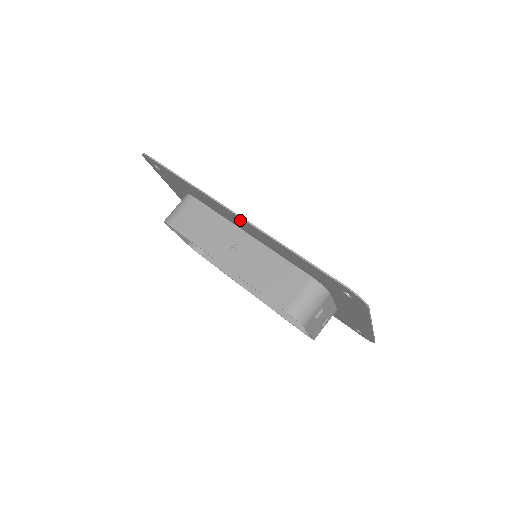
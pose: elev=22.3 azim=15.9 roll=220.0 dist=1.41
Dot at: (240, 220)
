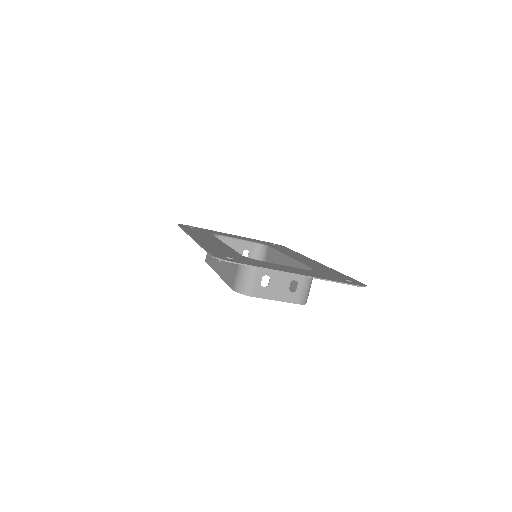
Dot at: occluded
